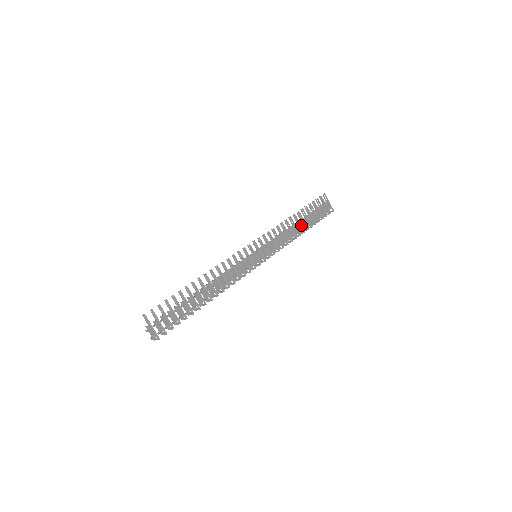
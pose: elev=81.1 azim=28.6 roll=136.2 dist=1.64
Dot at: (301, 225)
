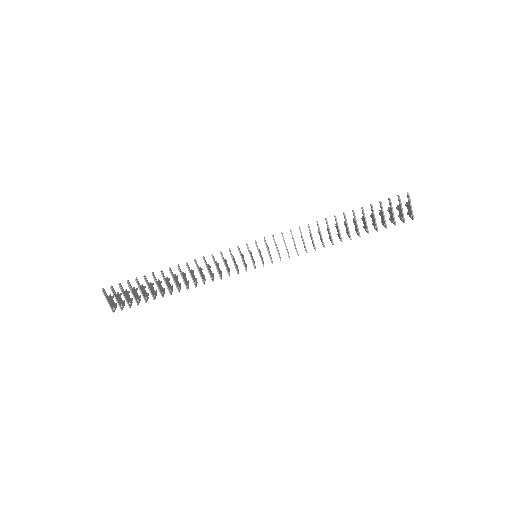
Dot at: (346, 228)
